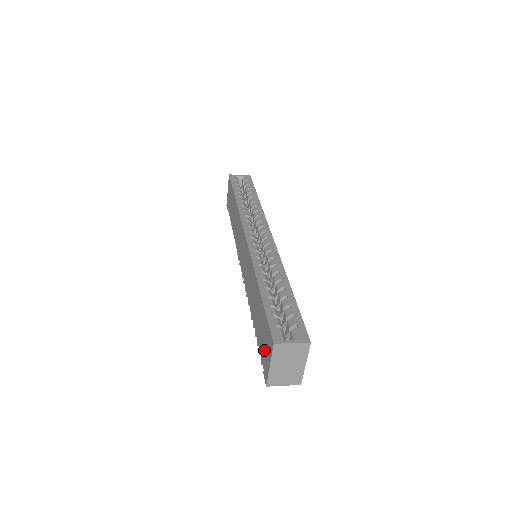
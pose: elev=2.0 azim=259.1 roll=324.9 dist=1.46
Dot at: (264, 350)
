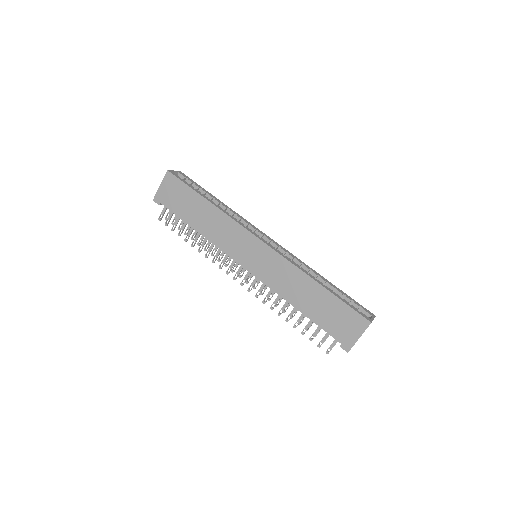
Dot at: (342, 329)
